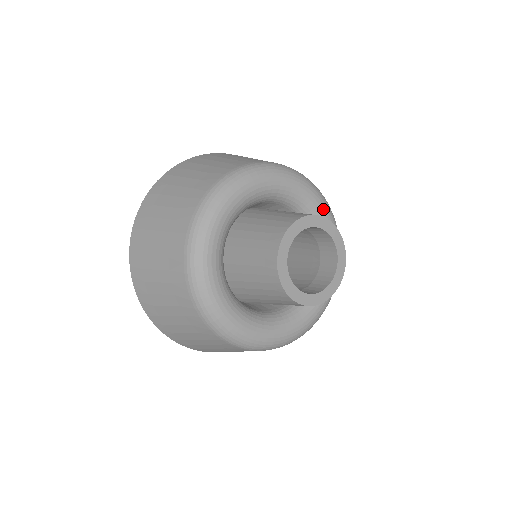
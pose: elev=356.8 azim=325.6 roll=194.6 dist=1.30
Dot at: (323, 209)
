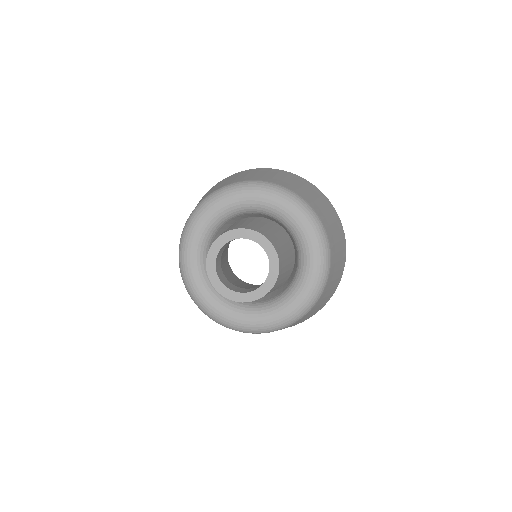
Dot at: (314, 268)
